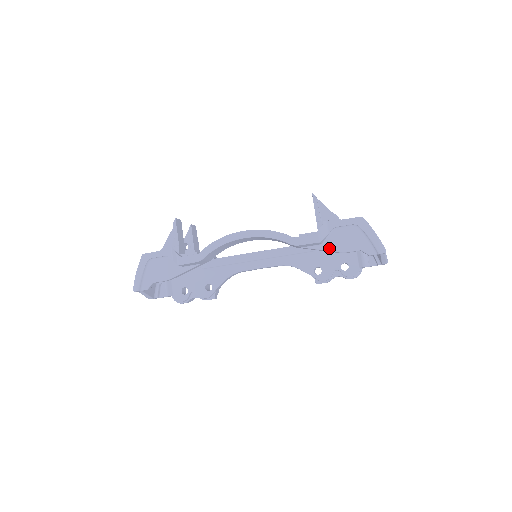
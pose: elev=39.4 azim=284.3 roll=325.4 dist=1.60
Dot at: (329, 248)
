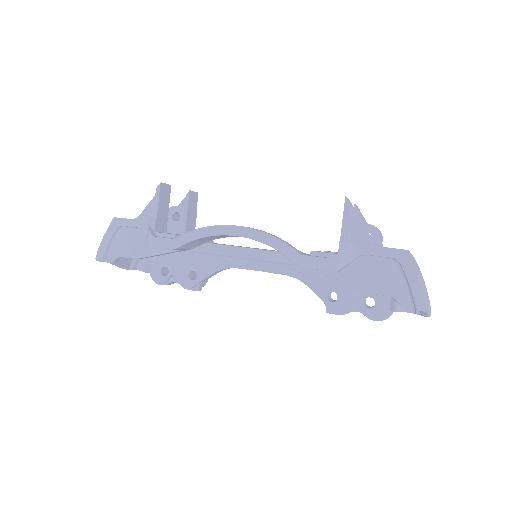
Dot at: (348, 280)
